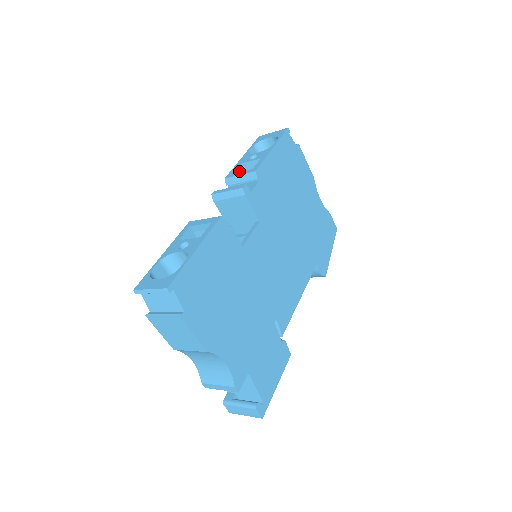
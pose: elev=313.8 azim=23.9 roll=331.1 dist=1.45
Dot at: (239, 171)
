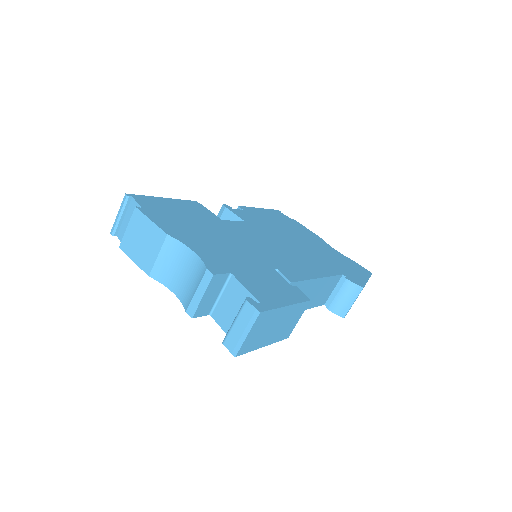
Dot at: occluded
